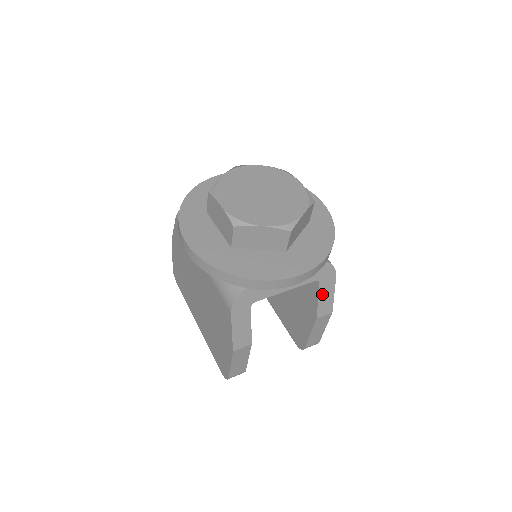
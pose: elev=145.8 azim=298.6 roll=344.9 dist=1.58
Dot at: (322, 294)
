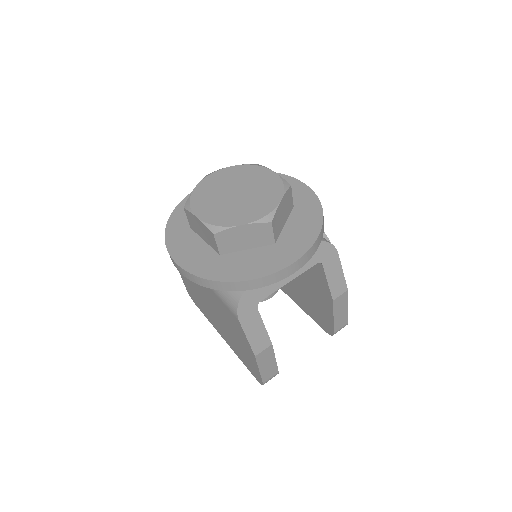
Dot at: (329, 275)
